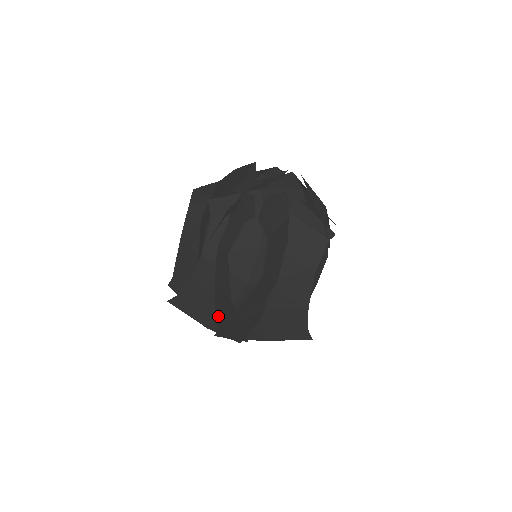
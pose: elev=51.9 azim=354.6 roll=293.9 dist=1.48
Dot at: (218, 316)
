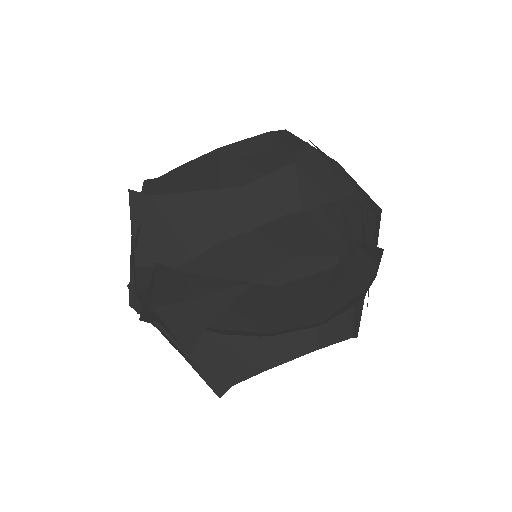
Dot at: occluded
